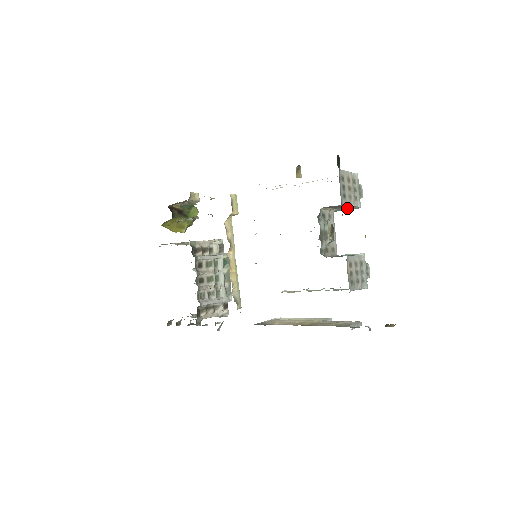
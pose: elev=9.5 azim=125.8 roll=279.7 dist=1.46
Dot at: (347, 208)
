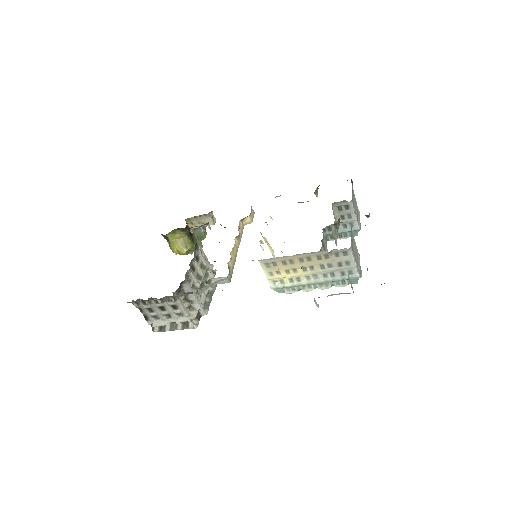
Dot at: (349, 228)
